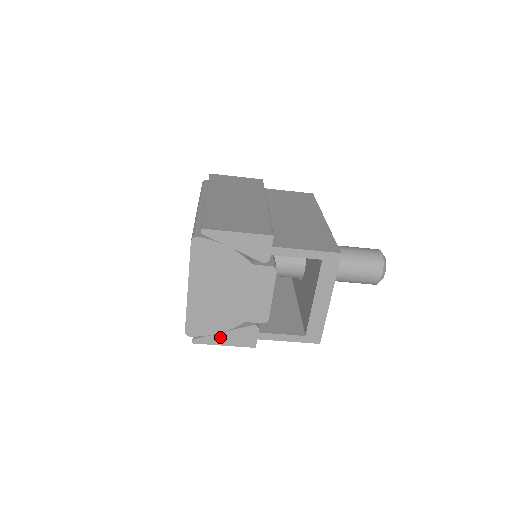
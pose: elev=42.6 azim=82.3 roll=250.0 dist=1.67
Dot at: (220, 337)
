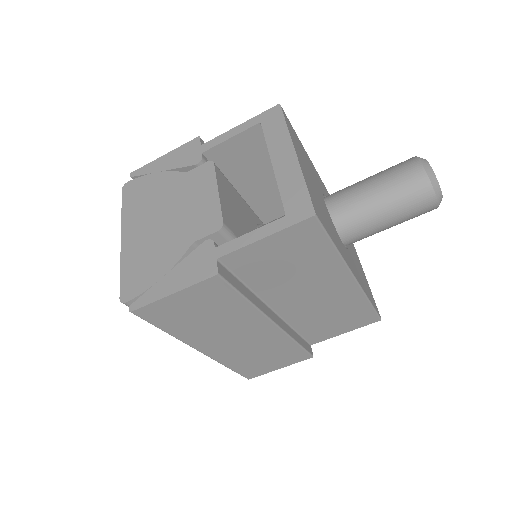
Dot at: (165, 283)
